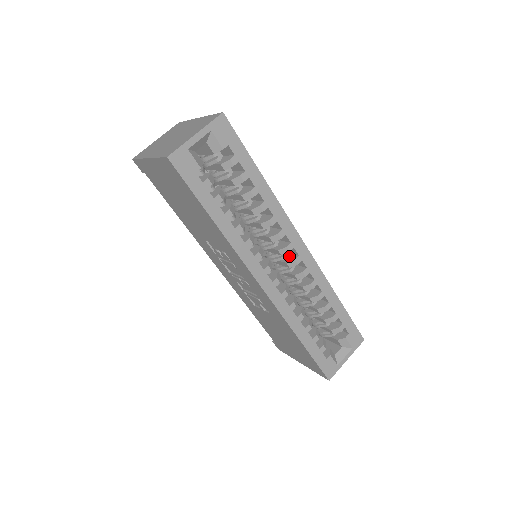
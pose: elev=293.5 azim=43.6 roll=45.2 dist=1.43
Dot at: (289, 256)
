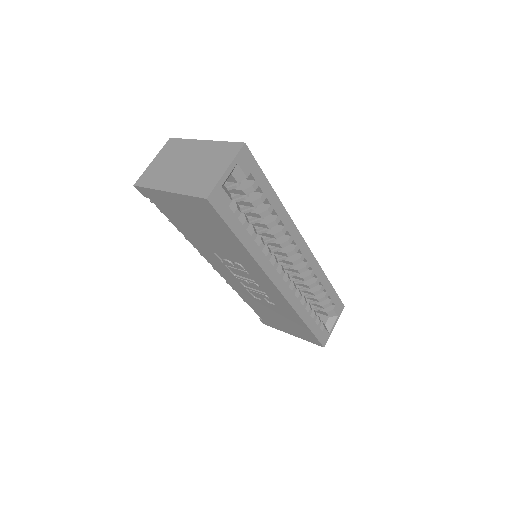
Dot at: (292, 255)
